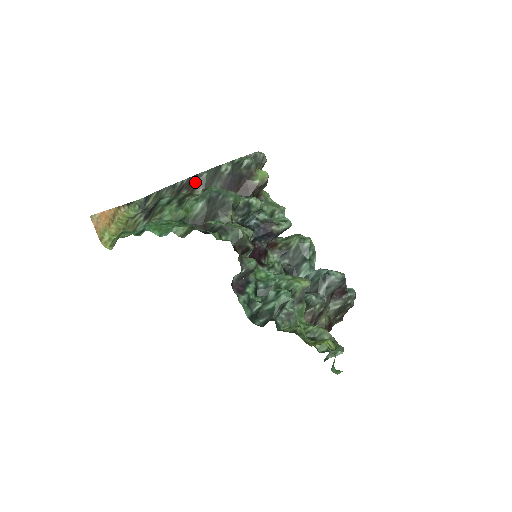
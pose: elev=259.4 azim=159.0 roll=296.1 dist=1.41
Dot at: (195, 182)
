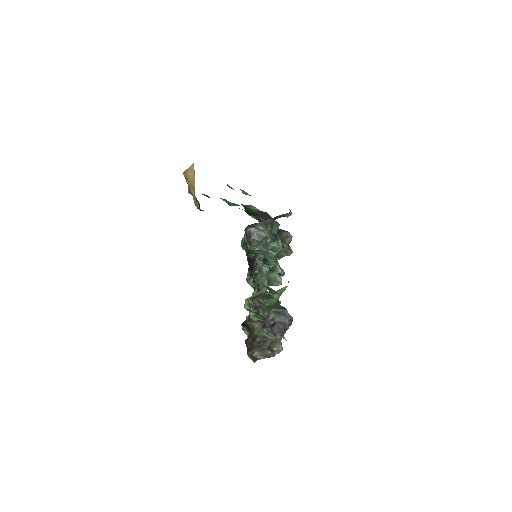
Dot at: occluded
